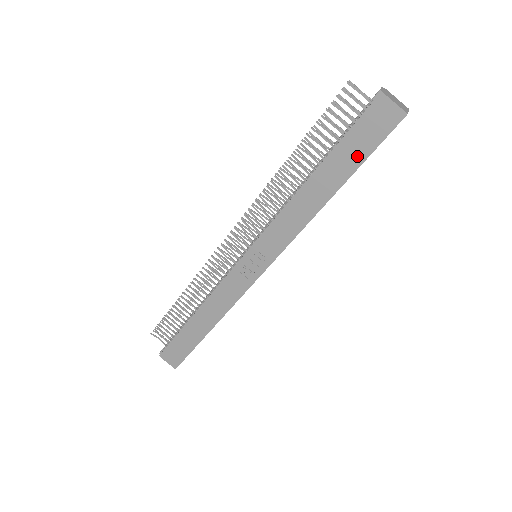
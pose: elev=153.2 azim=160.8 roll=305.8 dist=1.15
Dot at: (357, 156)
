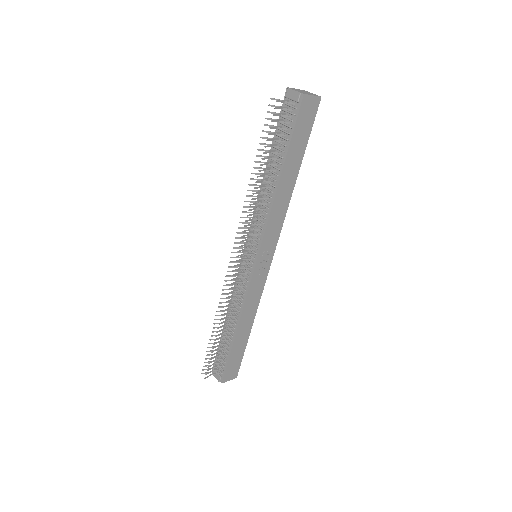
Dot at: (303, 143)
